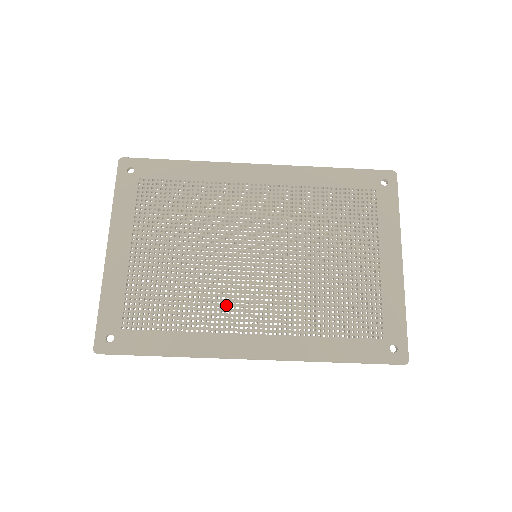
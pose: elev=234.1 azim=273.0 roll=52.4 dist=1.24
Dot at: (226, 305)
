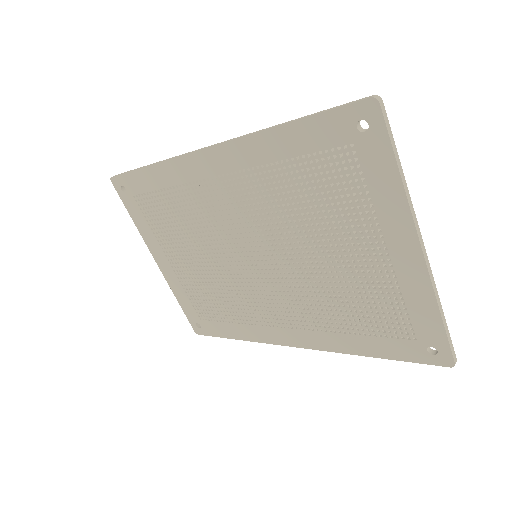
Dot at: (254, 304)
